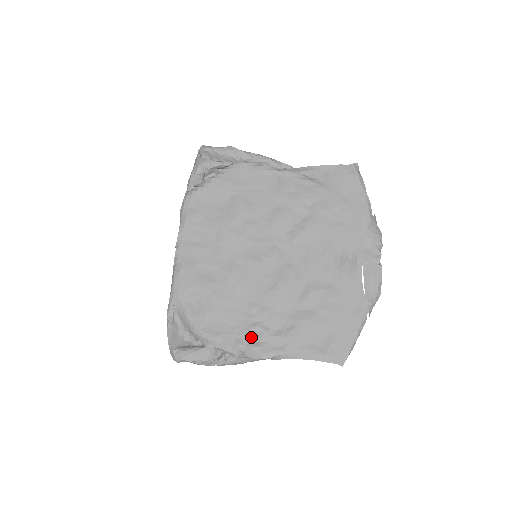
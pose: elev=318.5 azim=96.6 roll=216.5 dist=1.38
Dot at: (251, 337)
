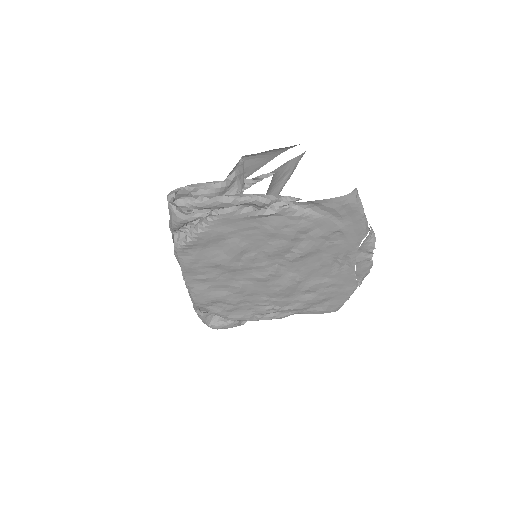
Dot at: (267, 313)
